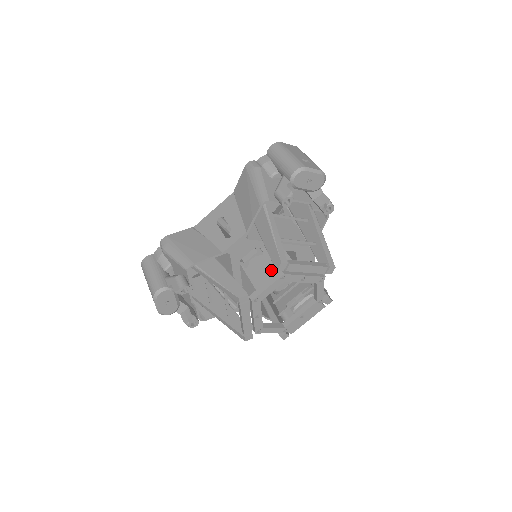
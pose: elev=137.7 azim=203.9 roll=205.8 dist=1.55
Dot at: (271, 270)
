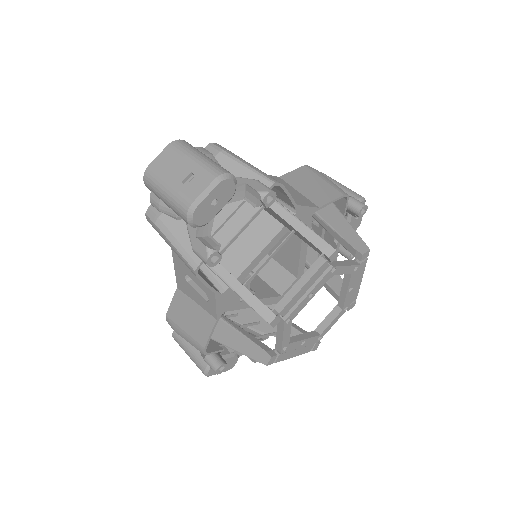
Dot at: (285, 245)
